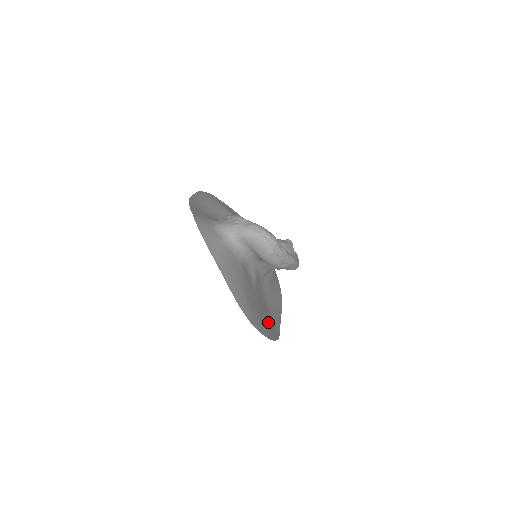
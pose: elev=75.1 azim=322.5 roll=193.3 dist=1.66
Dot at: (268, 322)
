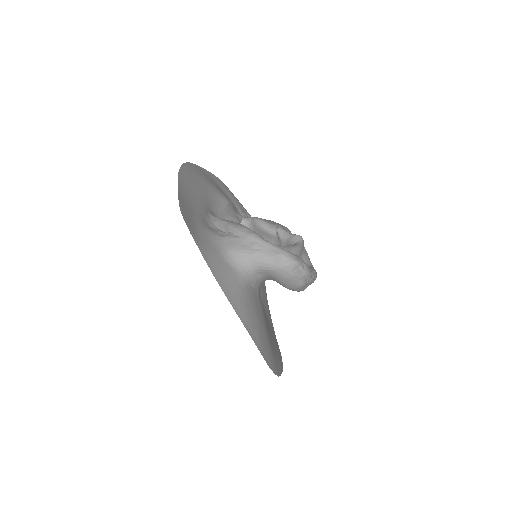
Dot at: (273, 337)
